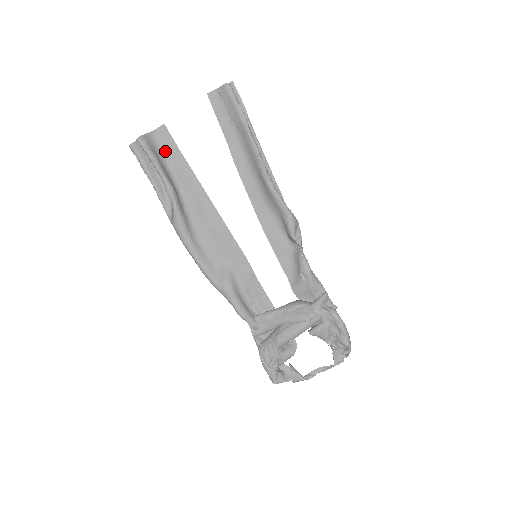
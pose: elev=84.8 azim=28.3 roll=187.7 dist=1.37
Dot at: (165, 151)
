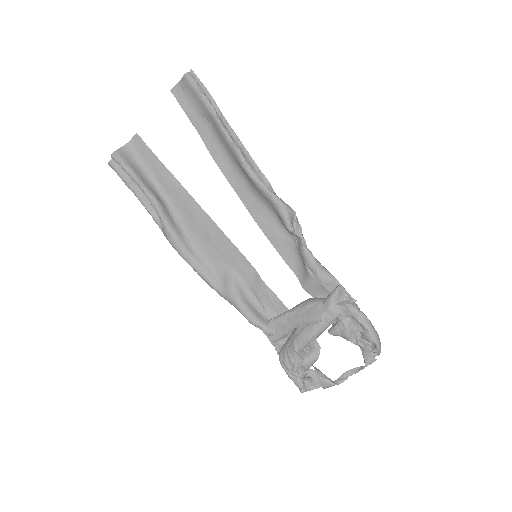
Dot at: (144, 161)
